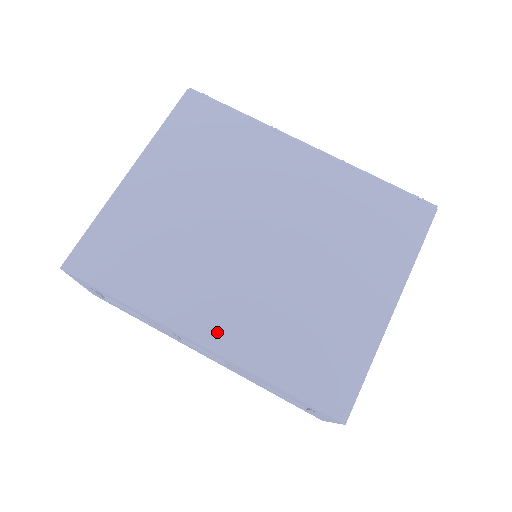
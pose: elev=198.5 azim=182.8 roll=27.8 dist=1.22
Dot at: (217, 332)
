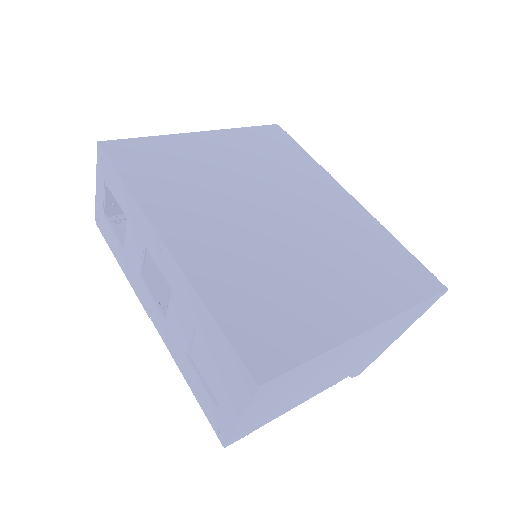
Dot at: (187, 245)
